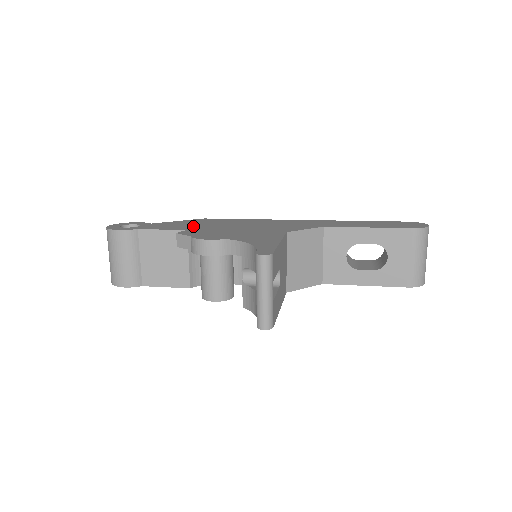
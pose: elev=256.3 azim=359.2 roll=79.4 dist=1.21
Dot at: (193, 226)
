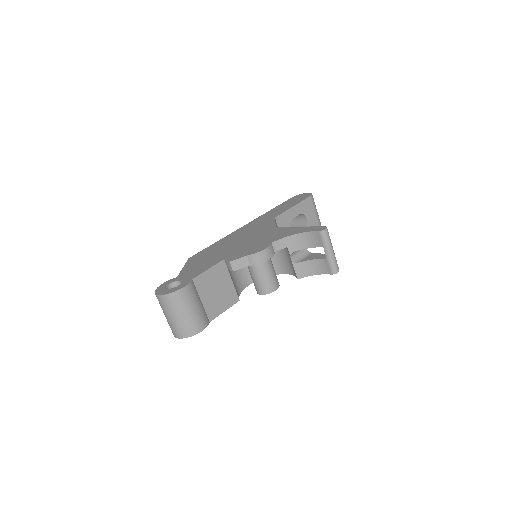
Dot at: (214, 258)
